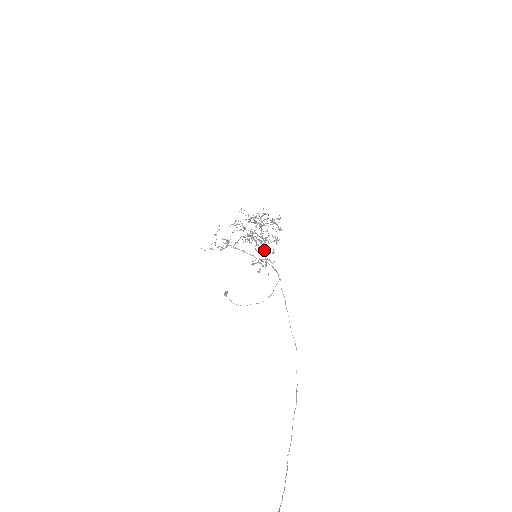
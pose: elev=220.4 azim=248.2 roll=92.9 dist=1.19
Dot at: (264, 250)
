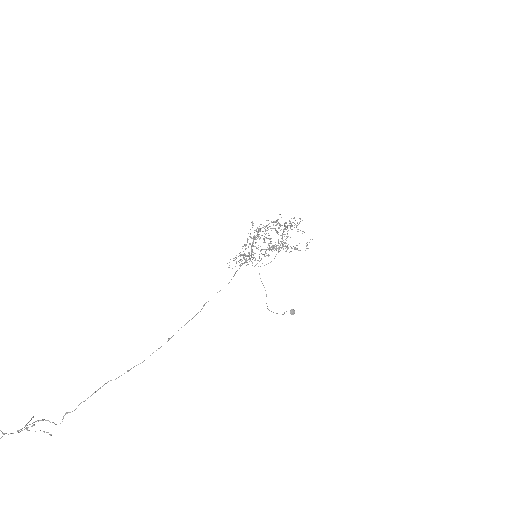
Dot at: (251, 246)
